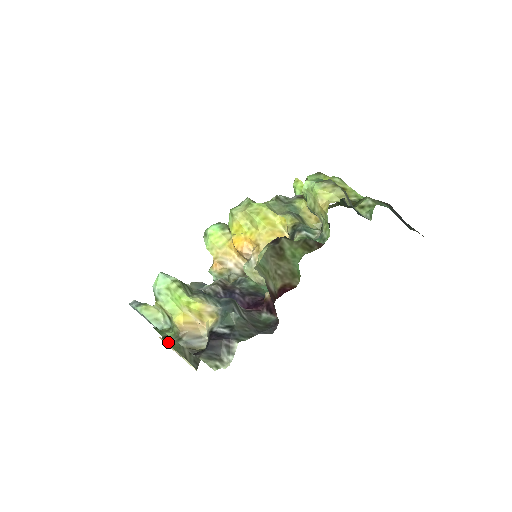
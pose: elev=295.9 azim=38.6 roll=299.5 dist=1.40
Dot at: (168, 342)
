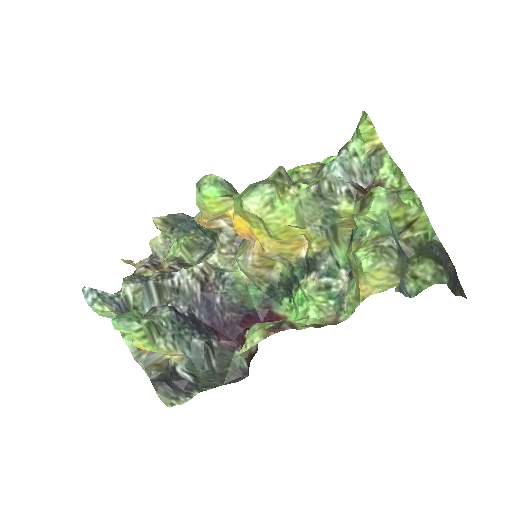
Dot at: occluded
